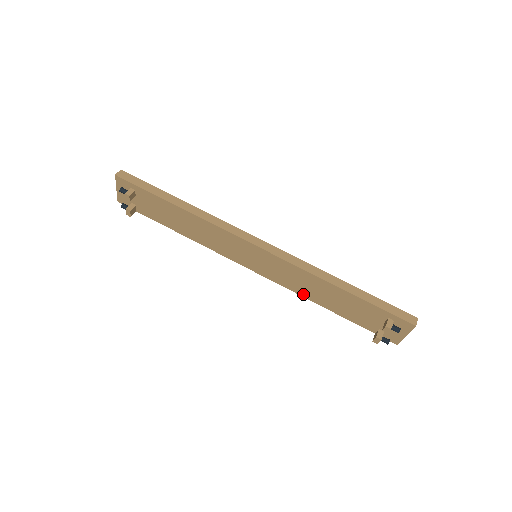
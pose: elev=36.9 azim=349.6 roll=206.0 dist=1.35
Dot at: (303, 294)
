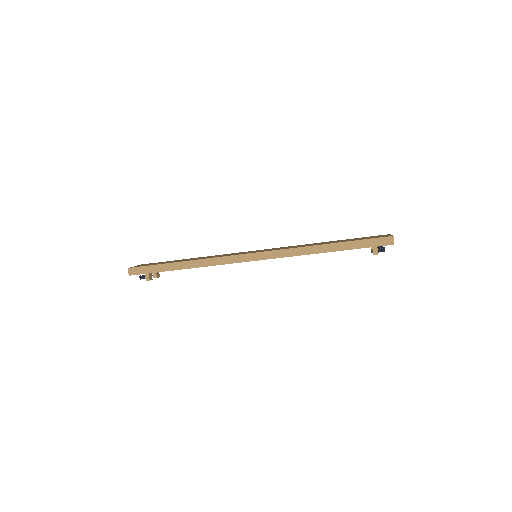
Dot at: occluded
